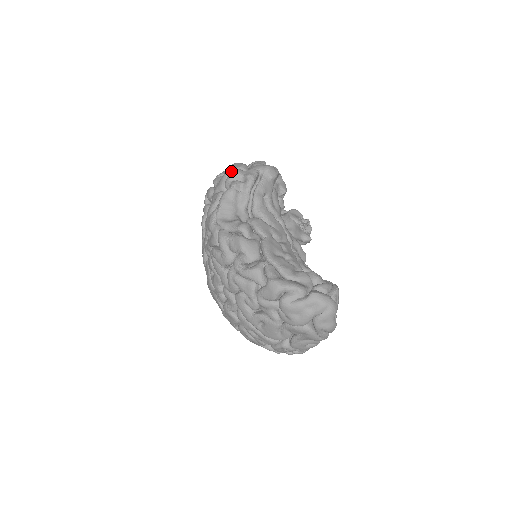
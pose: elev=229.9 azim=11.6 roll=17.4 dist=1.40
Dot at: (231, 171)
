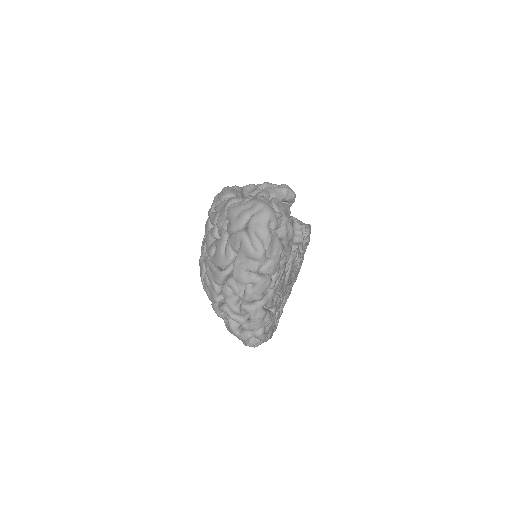
Dot at: occluded
